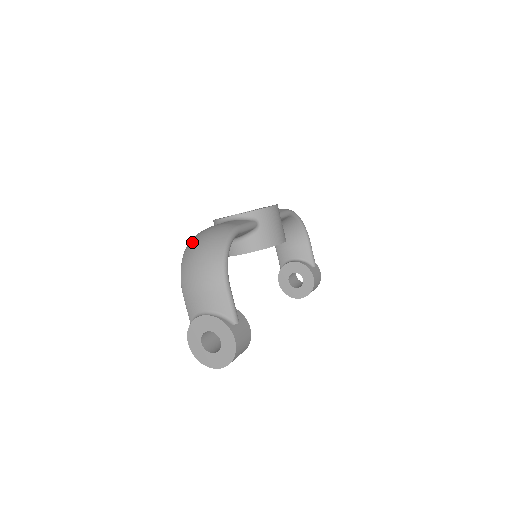
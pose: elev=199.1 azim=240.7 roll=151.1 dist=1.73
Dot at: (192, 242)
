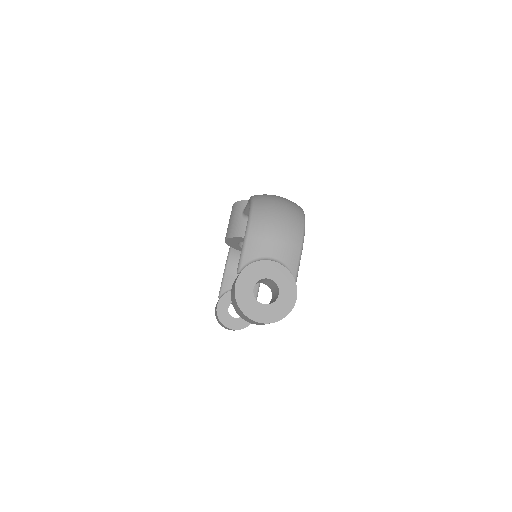
Dot at: (264, 195)
